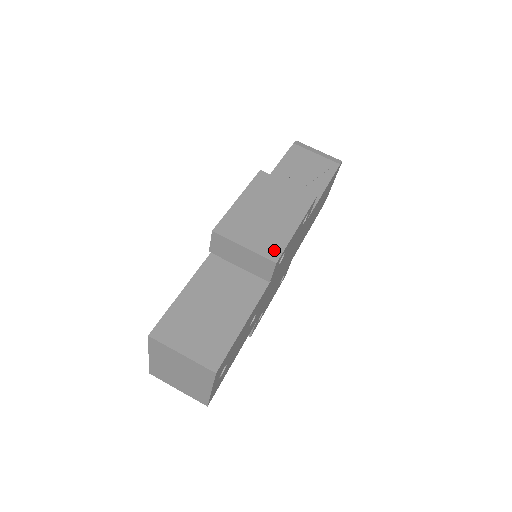
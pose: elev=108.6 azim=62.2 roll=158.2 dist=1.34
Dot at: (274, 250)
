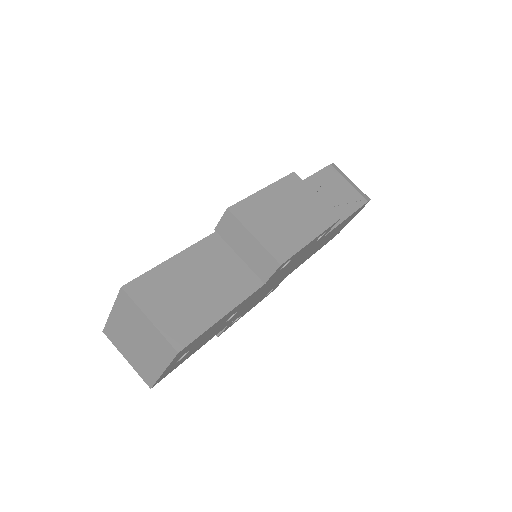
Dot at: (283, 252)
